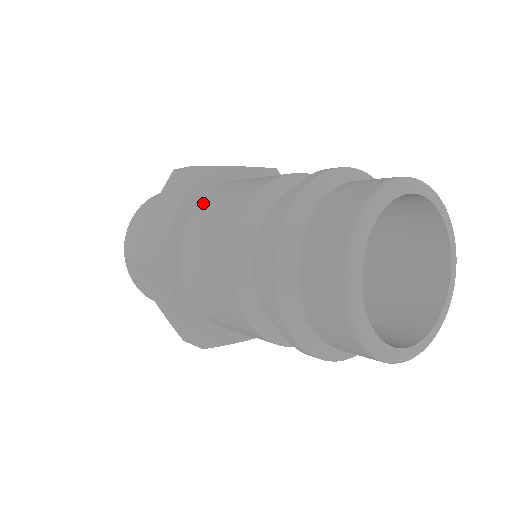
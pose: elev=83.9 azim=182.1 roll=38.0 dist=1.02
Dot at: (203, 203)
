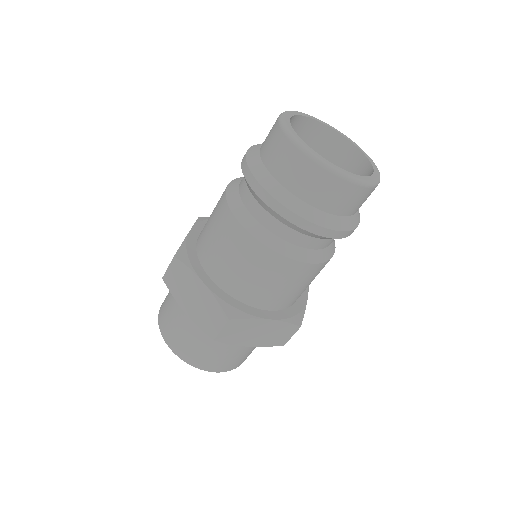
Dot at: occluded
